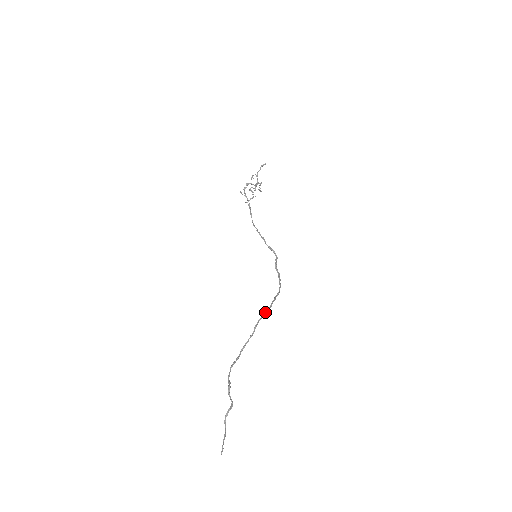
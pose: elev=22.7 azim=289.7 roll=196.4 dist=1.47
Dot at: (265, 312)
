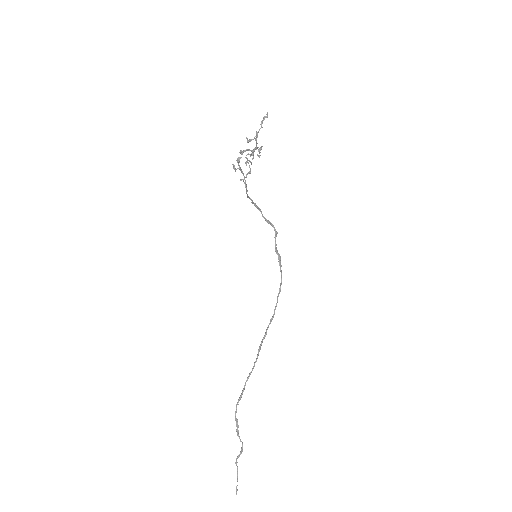
Dot at: (268, 326)
